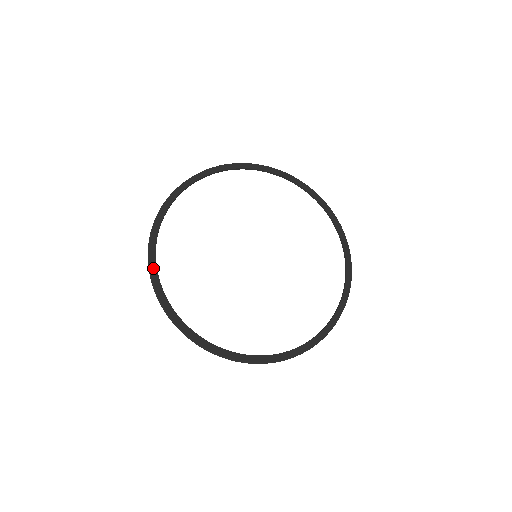
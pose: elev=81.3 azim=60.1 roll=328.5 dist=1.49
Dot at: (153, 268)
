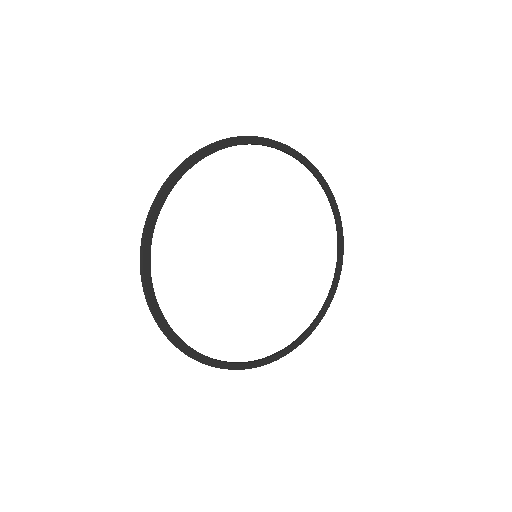
Dot at: (149, 234)
